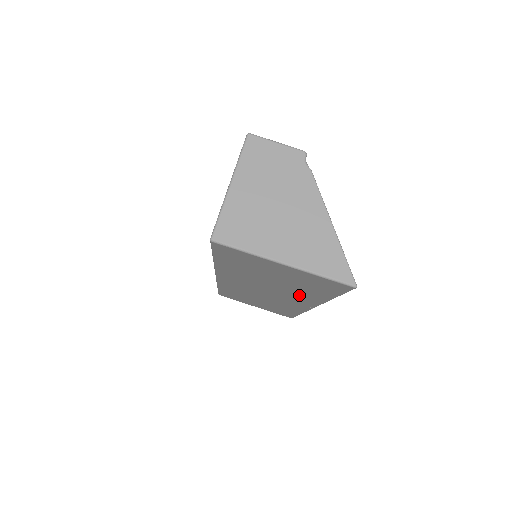
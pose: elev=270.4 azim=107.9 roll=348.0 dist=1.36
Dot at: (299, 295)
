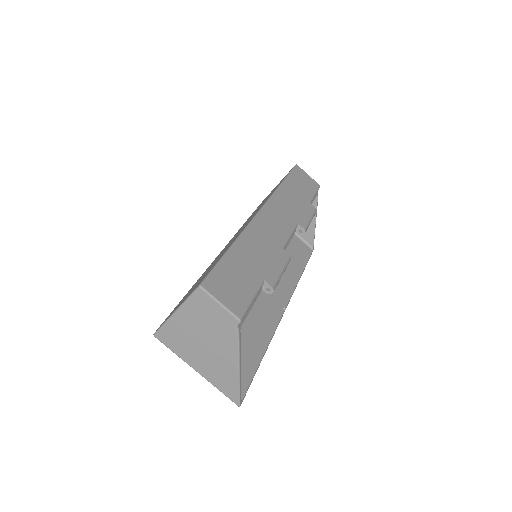
Dot at: (256, 324)
